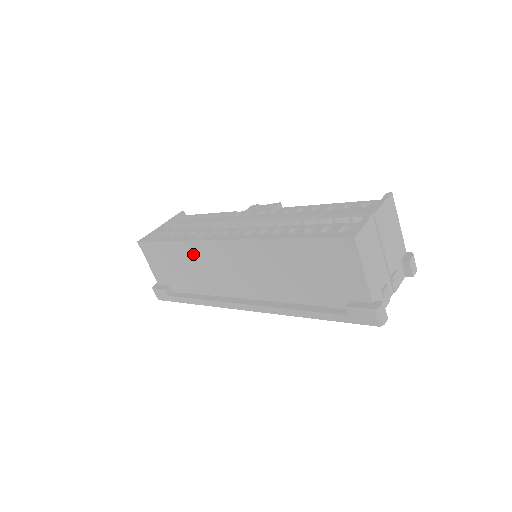
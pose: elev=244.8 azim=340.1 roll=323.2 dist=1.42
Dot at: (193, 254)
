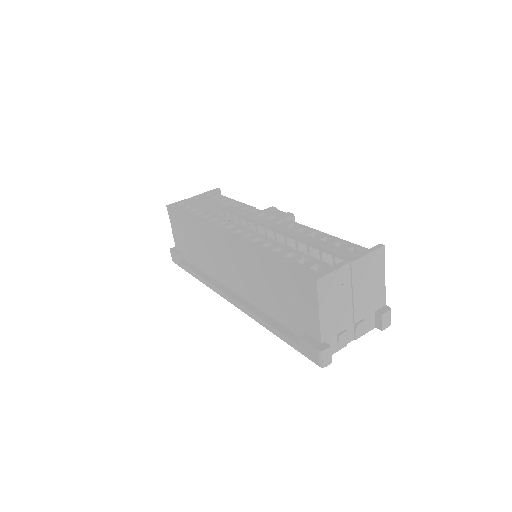
Dot at: (202, 235)
